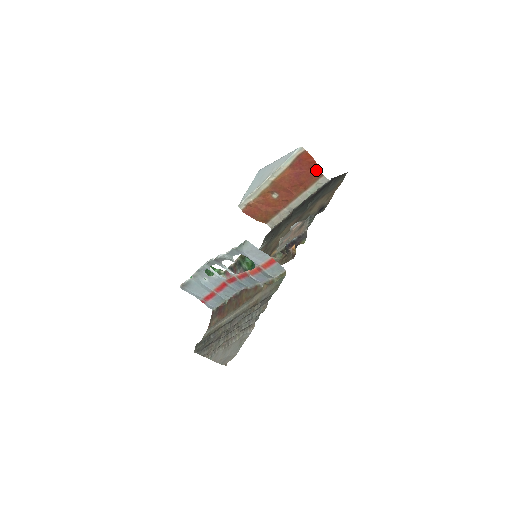
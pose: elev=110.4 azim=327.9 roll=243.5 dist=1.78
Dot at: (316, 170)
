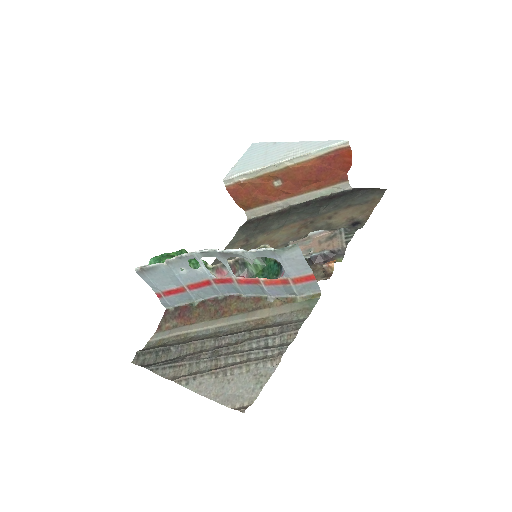
Dot at: (344, 172)
